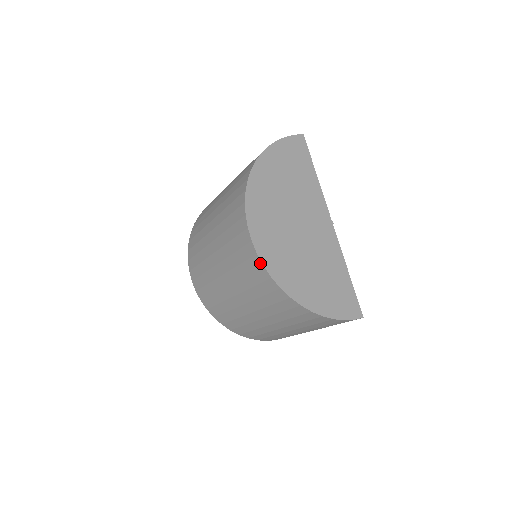
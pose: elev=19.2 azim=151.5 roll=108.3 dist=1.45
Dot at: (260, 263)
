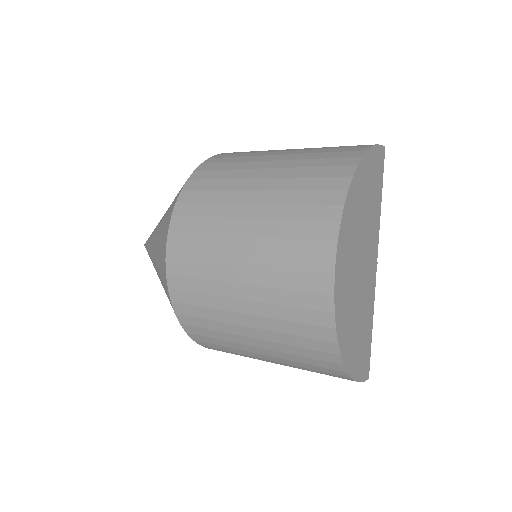
Dot at: (331, 307)
